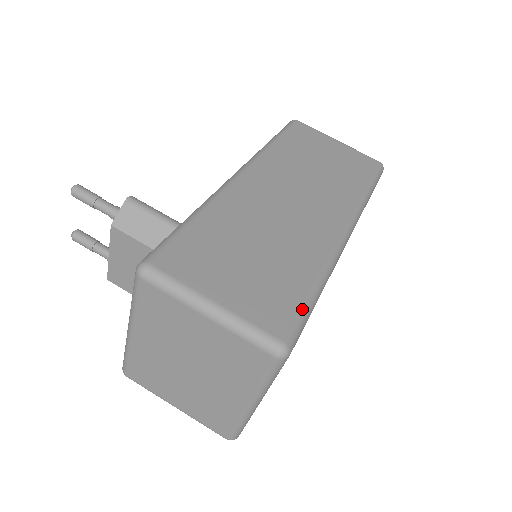
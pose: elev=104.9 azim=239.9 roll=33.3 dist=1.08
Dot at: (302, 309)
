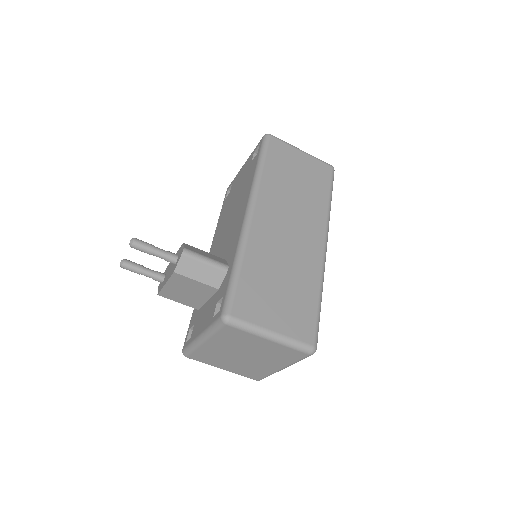
Dot at: (317, 320)
